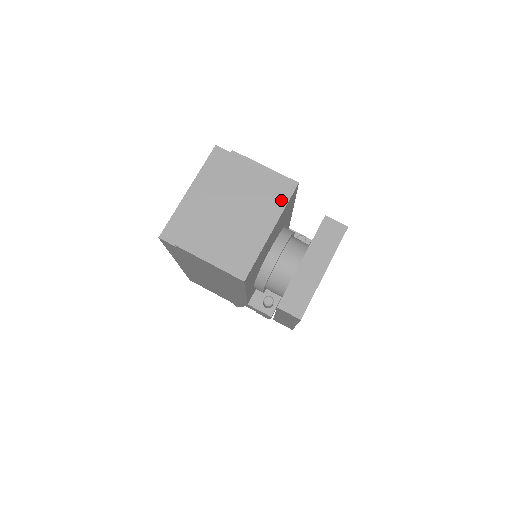
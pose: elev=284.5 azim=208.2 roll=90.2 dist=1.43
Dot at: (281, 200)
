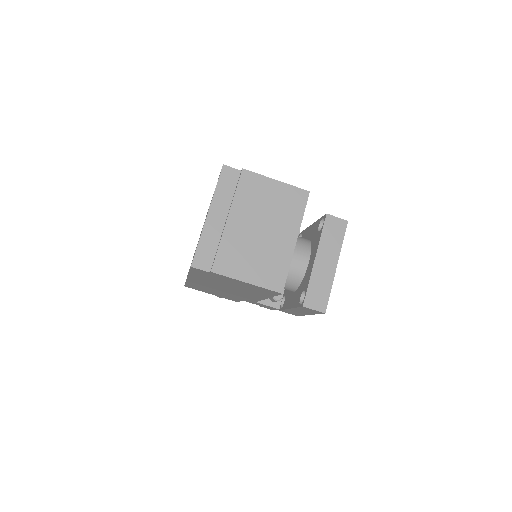
Dot at: (298, 211)
